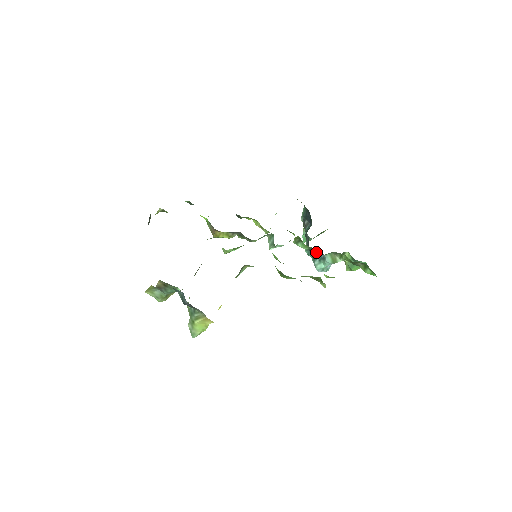
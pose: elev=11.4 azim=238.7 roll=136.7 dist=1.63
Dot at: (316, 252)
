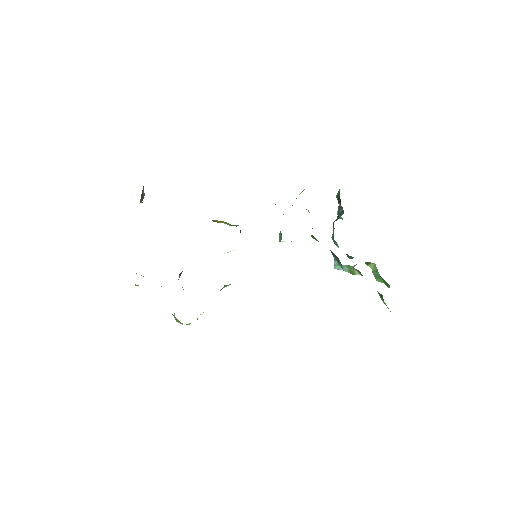
Dot at: (335, 255)
